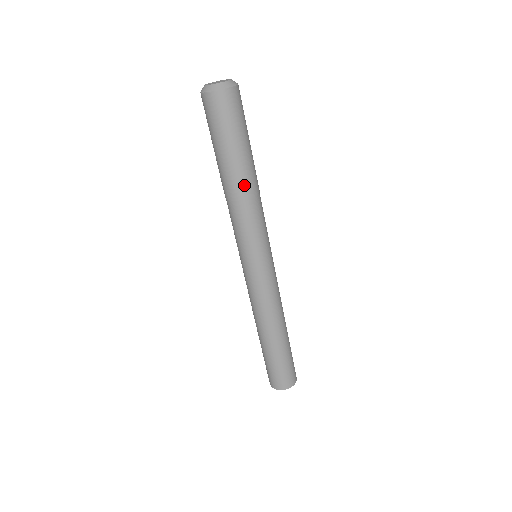
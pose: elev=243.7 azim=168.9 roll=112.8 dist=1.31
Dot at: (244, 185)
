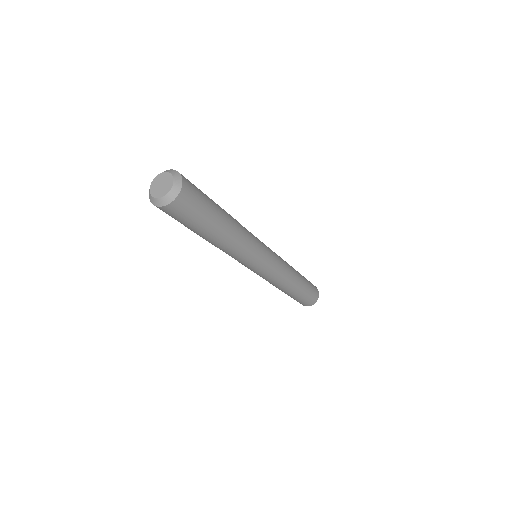
Dot at: (212, 243)
